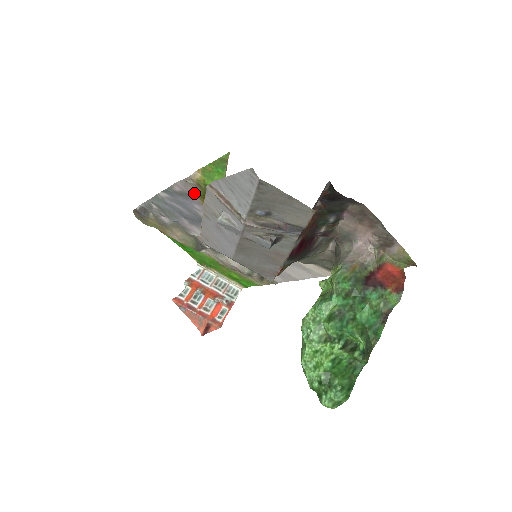
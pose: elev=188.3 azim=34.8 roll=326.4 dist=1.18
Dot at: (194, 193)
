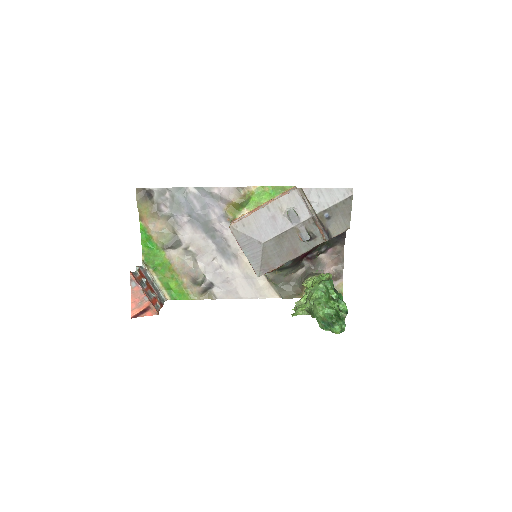
Dot at: (232, 199)
